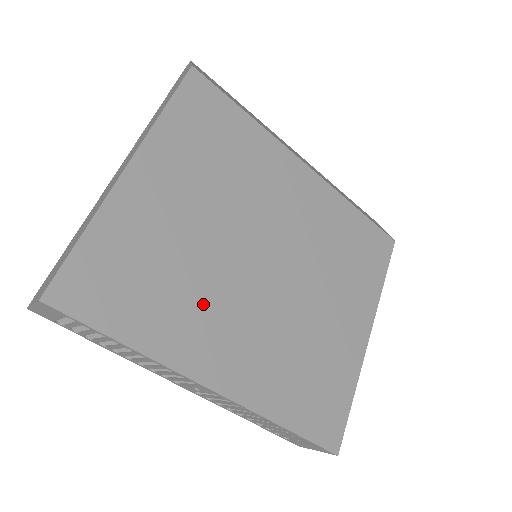
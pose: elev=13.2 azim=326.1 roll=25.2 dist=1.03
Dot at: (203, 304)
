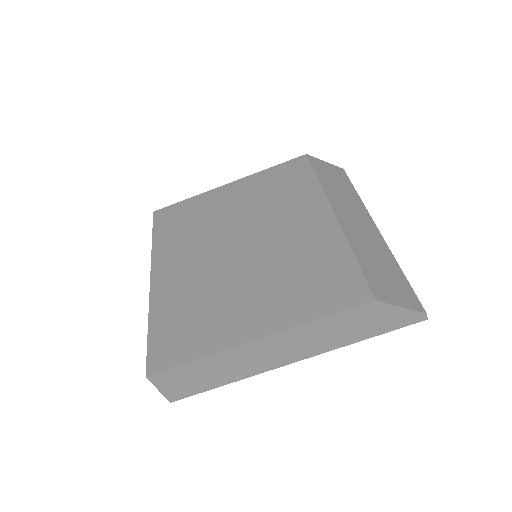
Dot at: (191, 244)
